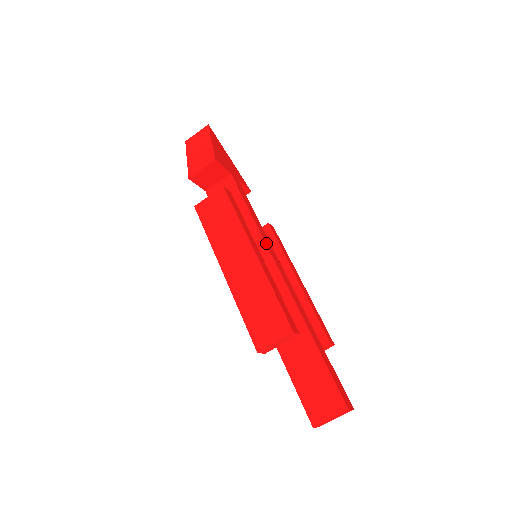
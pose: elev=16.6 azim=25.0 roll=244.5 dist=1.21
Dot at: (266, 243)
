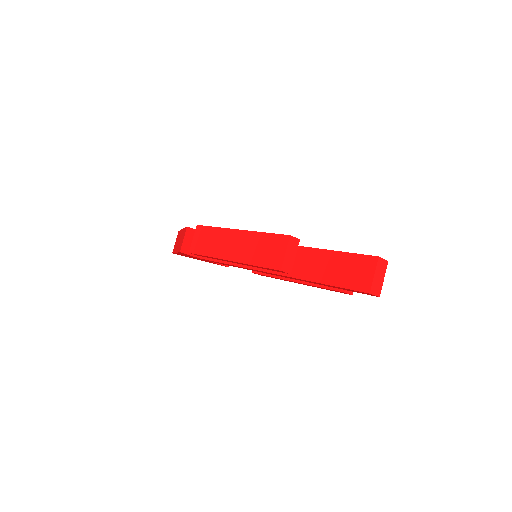
Dot at: occluded
